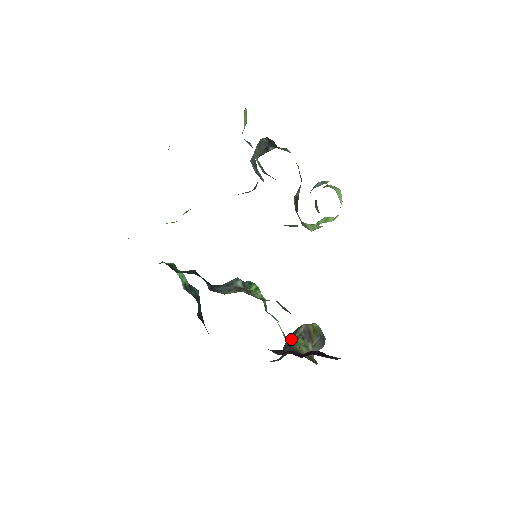
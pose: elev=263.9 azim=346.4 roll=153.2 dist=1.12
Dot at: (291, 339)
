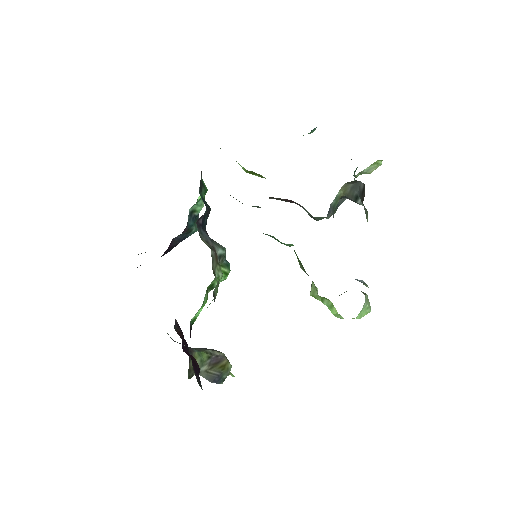
Dot at: occluded
